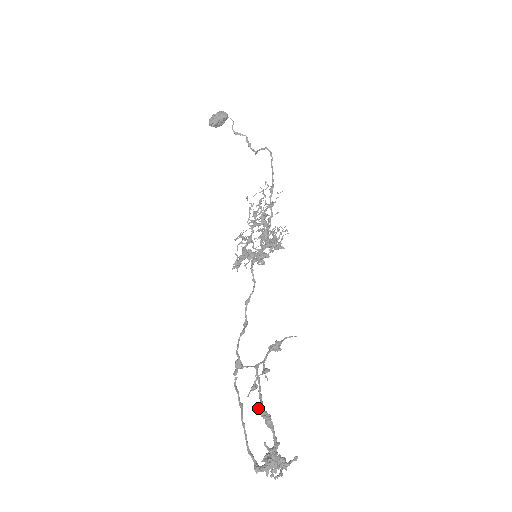
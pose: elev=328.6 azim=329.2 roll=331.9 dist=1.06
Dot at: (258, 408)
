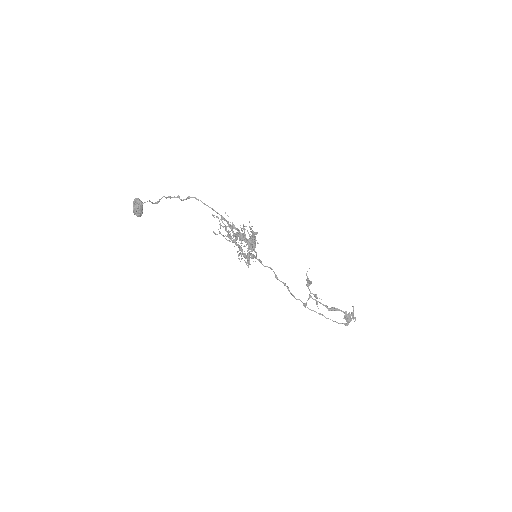
Dot at: occluded
